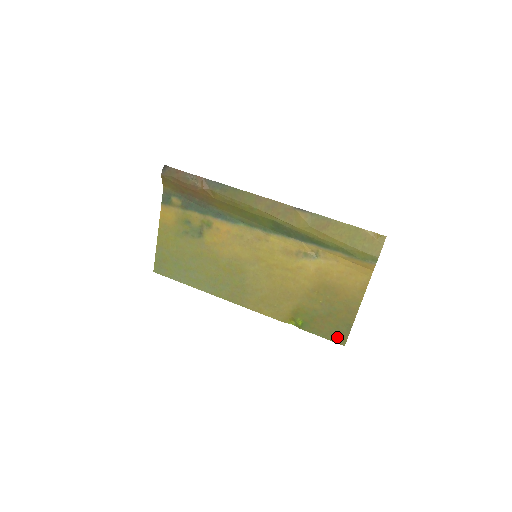
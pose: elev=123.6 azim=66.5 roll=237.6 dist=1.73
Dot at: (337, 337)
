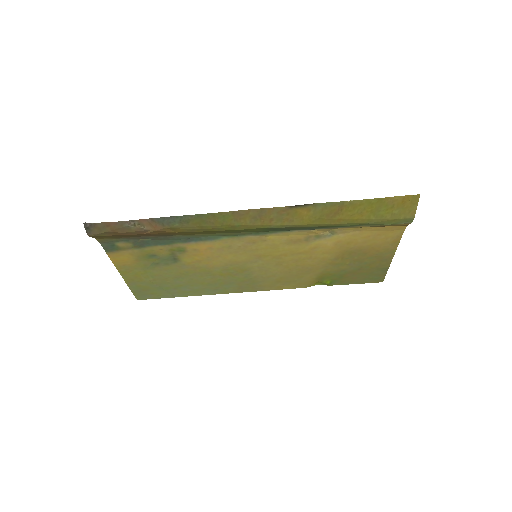
Dot at: (373, 279)
